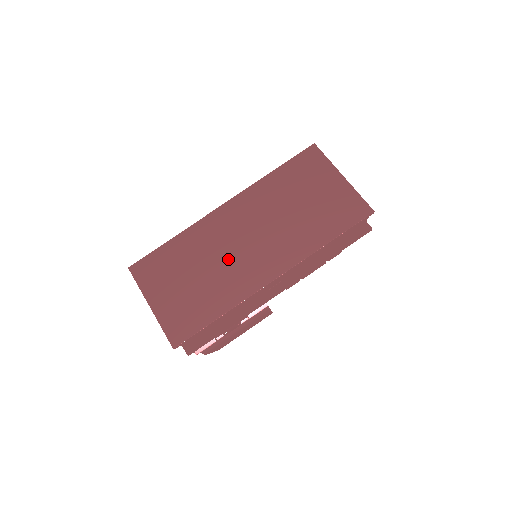
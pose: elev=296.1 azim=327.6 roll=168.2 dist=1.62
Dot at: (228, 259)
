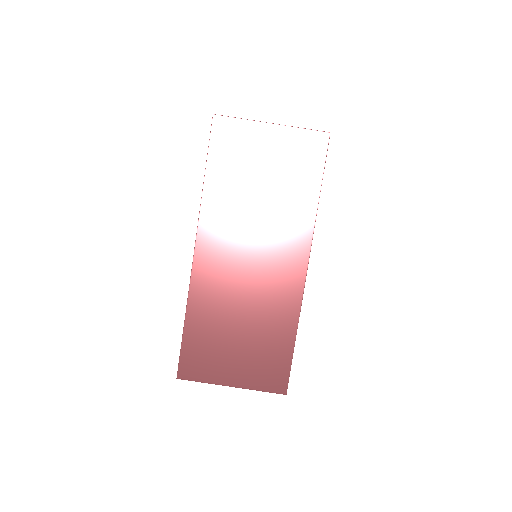
Dot at: (252, 290)
